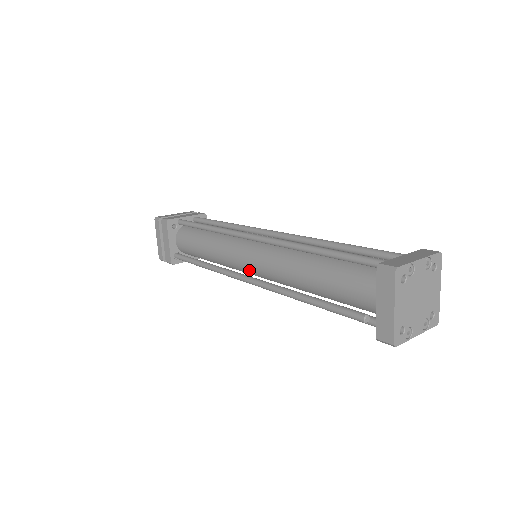
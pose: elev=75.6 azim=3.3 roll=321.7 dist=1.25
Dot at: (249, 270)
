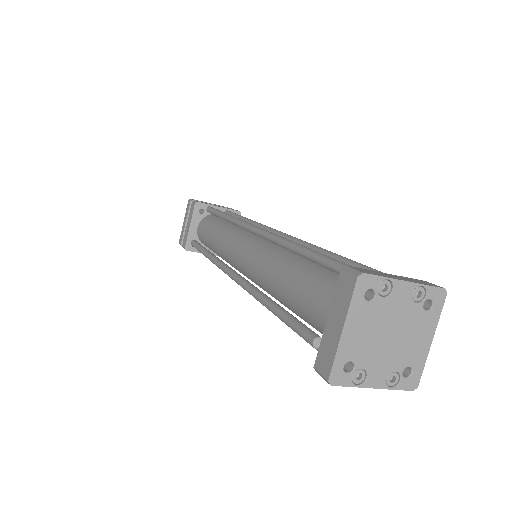
Dot at: (239, 265)
